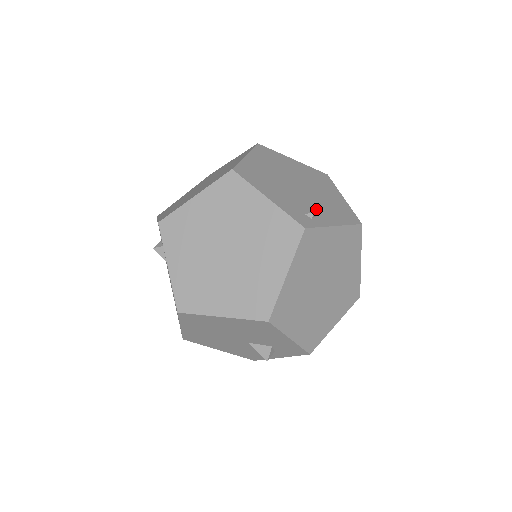
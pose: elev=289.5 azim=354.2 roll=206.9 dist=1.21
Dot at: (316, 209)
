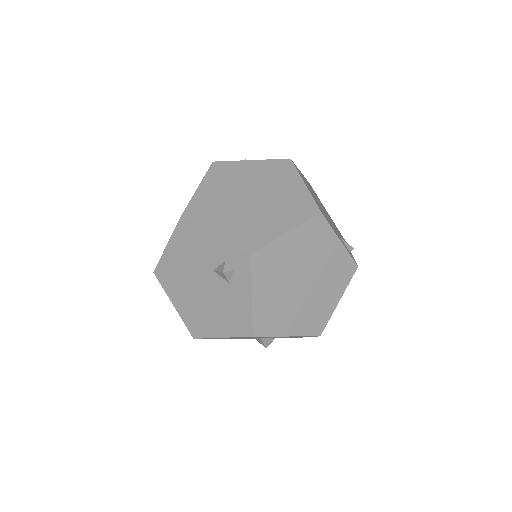
Dot at: occluded
